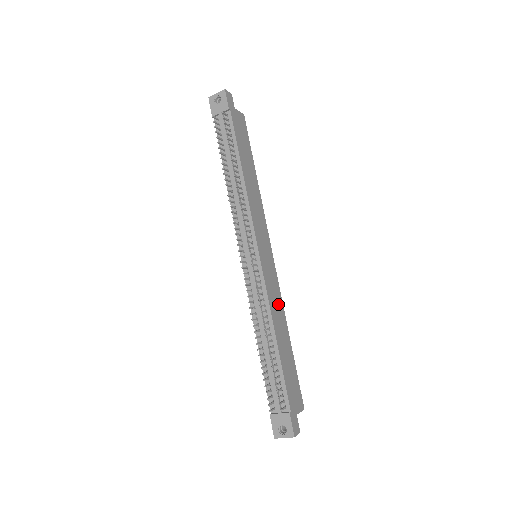
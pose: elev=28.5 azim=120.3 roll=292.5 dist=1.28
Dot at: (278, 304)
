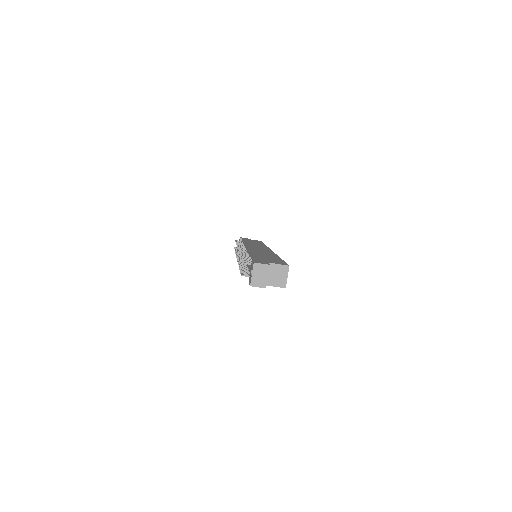
Dot at: occluded
